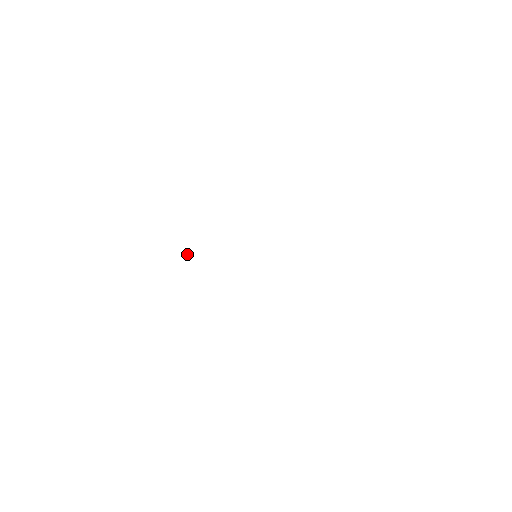
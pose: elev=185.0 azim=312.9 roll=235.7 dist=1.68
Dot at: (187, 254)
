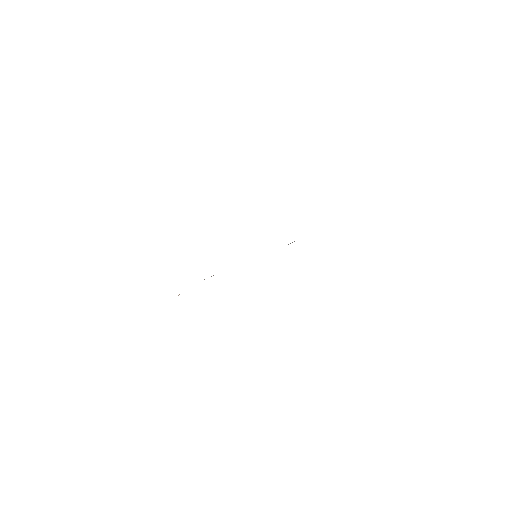
Dot at: occluded
